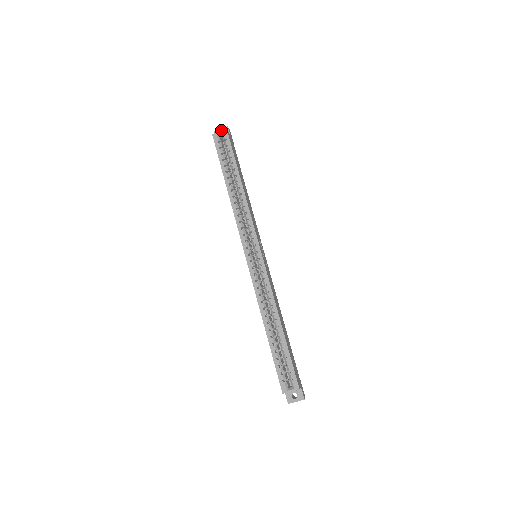
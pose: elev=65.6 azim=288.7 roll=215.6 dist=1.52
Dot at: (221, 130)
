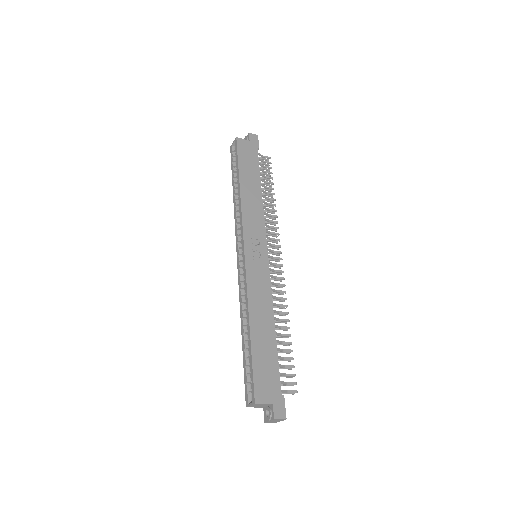
Dot at: (245, 139)
